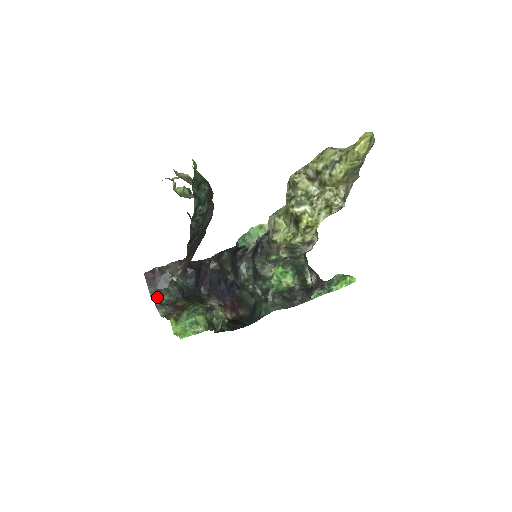
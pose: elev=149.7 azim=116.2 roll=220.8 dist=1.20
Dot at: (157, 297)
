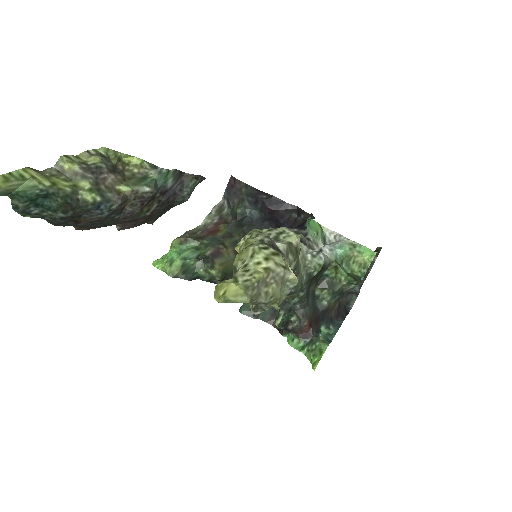
Dot at: (226, 204)
